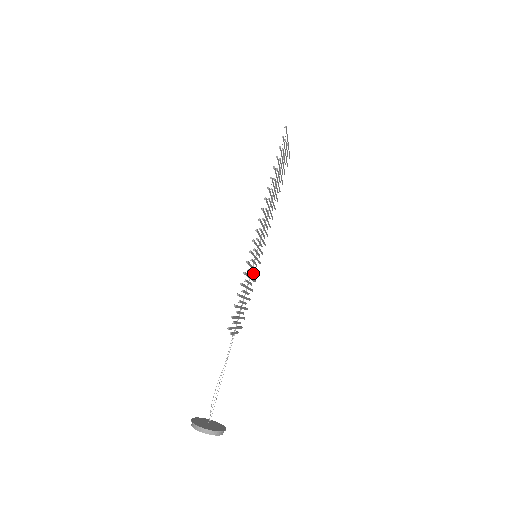
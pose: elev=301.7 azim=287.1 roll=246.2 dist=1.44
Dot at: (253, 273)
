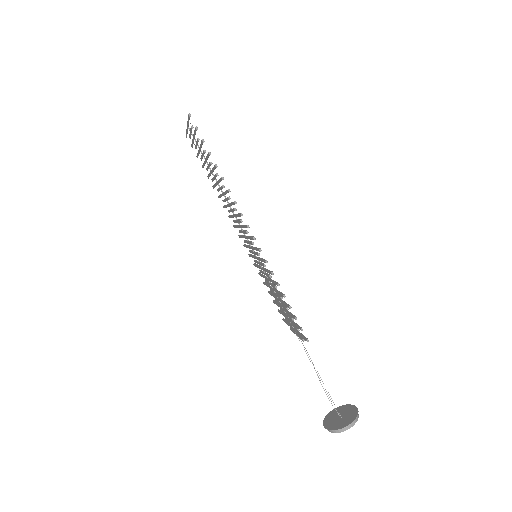
Dot at: occluded
